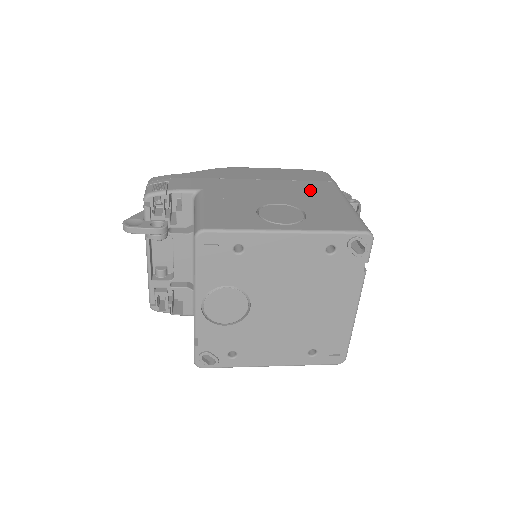
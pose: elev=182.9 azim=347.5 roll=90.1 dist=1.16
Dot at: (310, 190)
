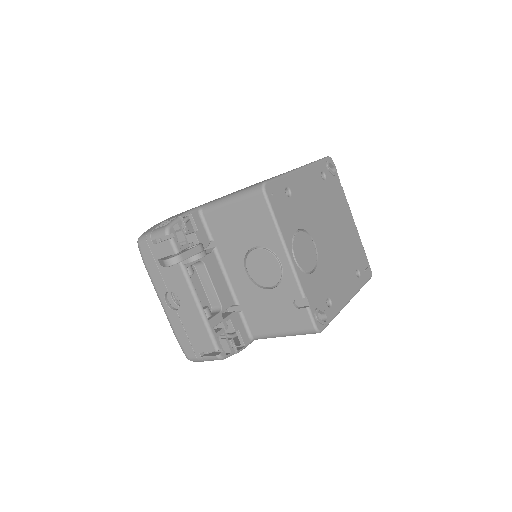
Dot at: occluded
